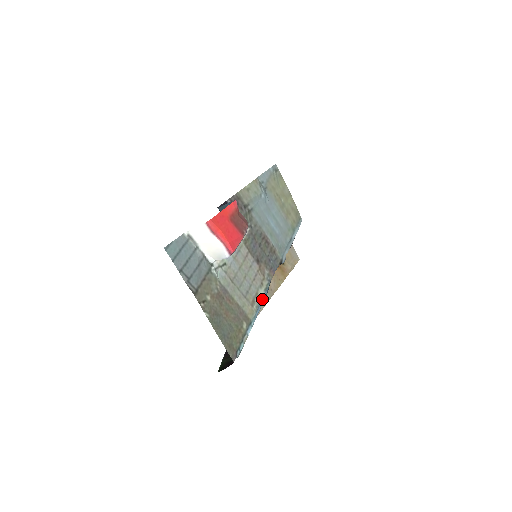
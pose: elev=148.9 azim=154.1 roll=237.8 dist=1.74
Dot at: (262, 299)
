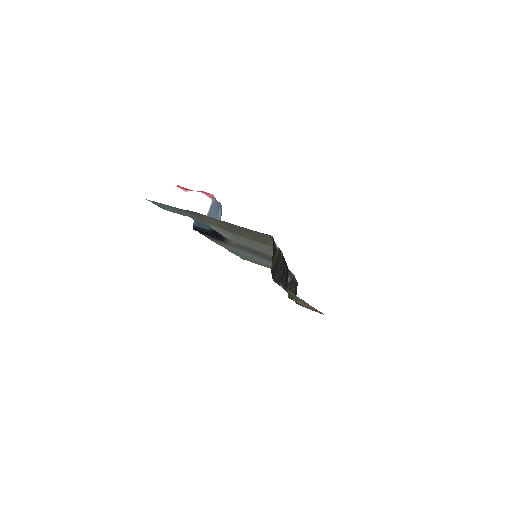
Dot at: occluded
